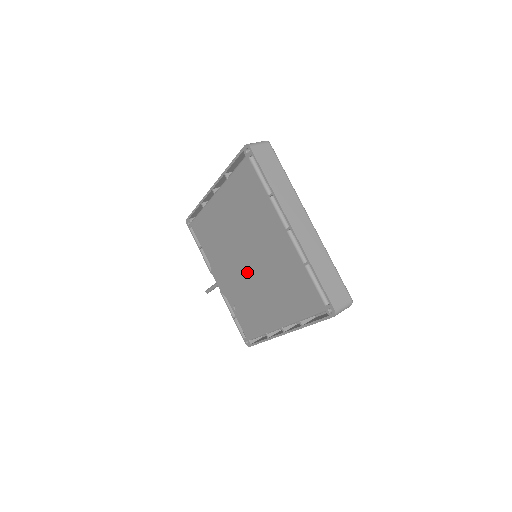
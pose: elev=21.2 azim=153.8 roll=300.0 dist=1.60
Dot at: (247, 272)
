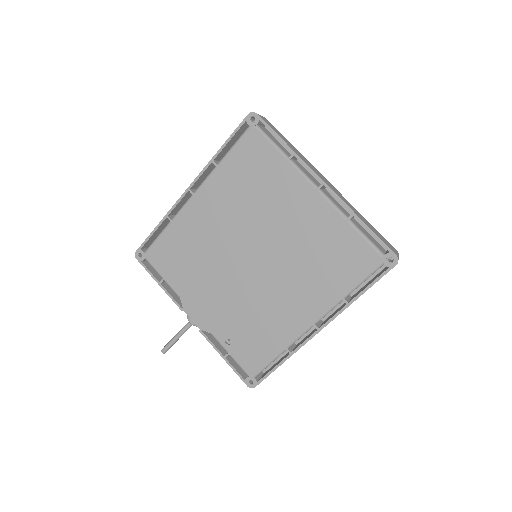
Dot at: (251, 275)
